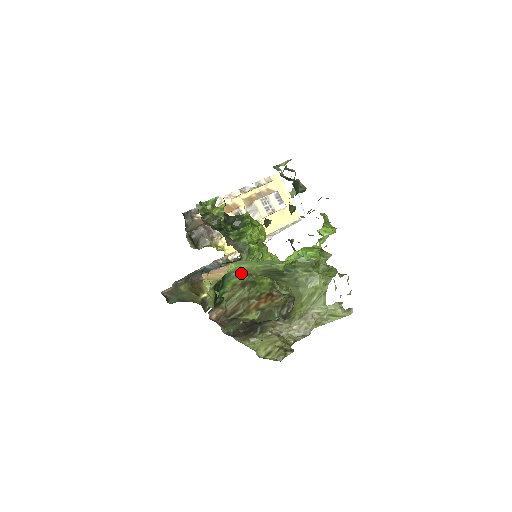
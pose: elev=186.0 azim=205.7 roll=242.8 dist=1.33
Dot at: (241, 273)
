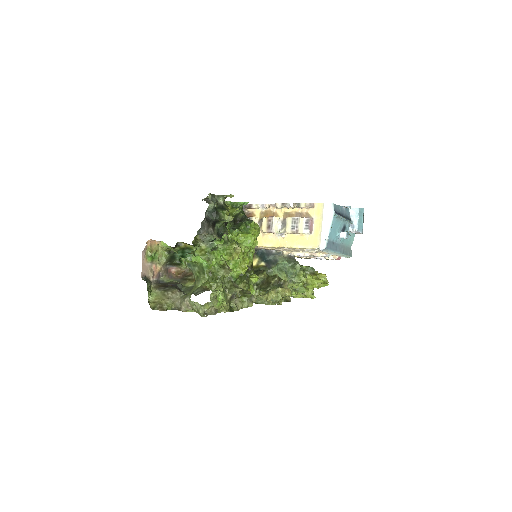
Dot at: (202, 256)
